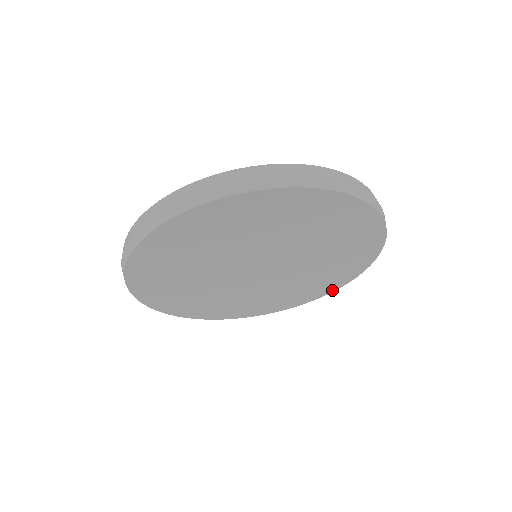
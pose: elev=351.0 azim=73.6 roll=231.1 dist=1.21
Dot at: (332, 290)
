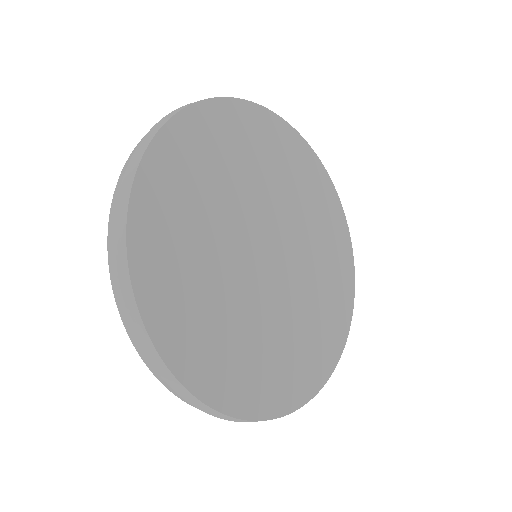
Dot at: (339, 351)
